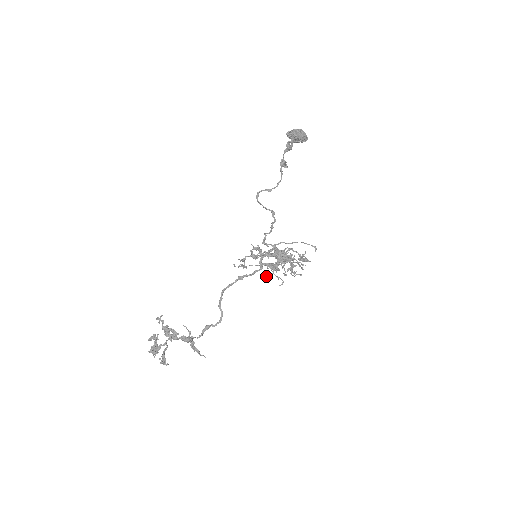
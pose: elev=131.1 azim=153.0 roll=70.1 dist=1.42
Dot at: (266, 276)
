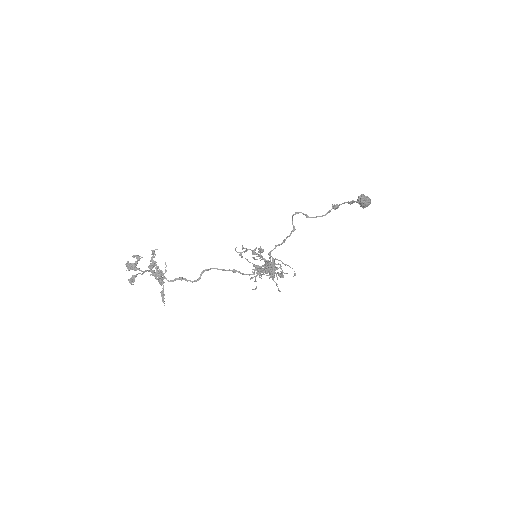
Dot at: (250, 278)
